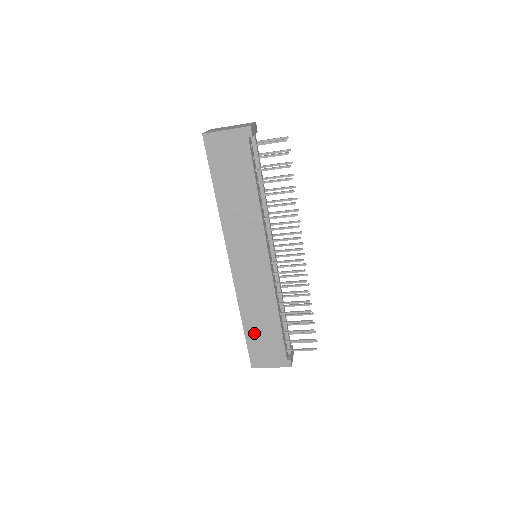
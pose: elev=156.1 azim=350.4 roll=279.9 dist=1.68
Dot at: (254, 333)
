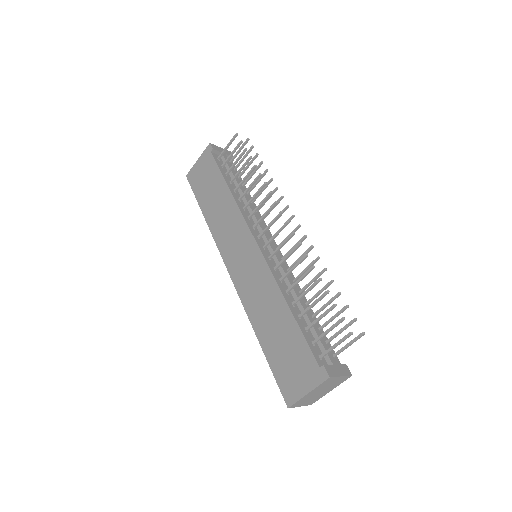
Dot at: (272, 346)
